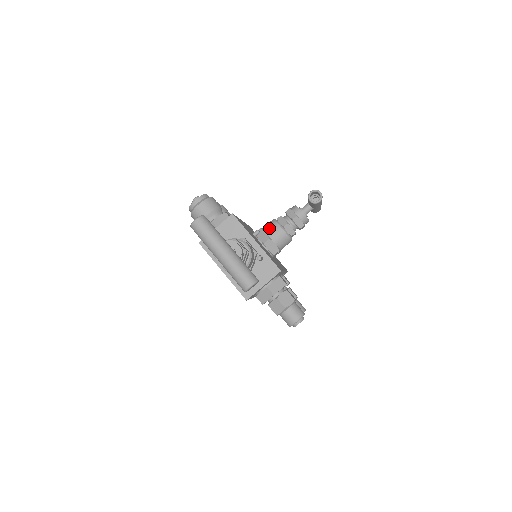
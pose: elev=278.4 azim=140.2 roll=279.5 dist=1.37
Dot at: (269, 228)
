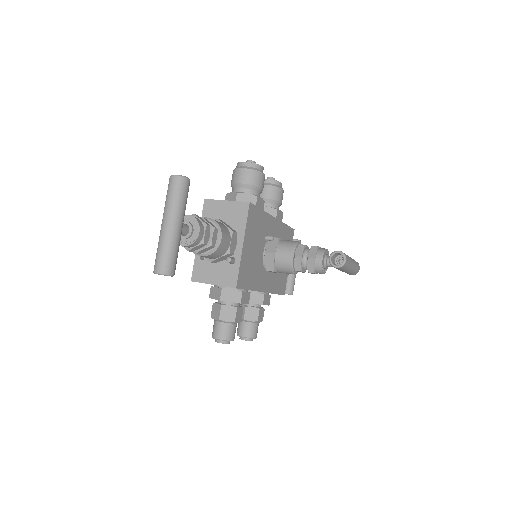
Dot at: (283, 245)
